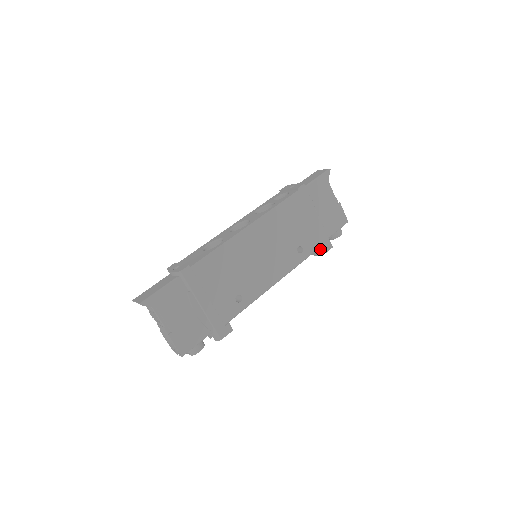
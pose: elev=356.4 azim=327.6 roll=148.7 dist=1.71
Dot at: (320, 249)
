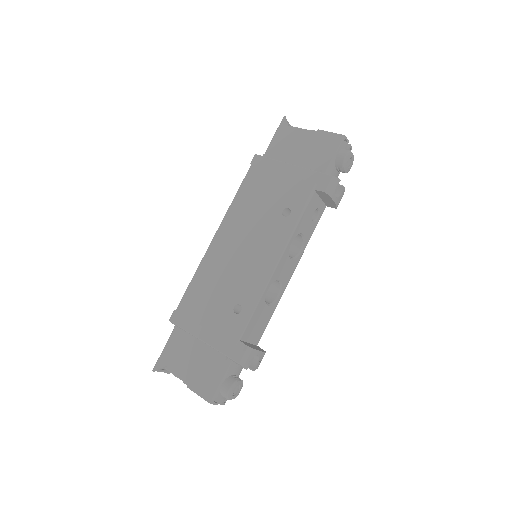
Dot at: (317, 191)
